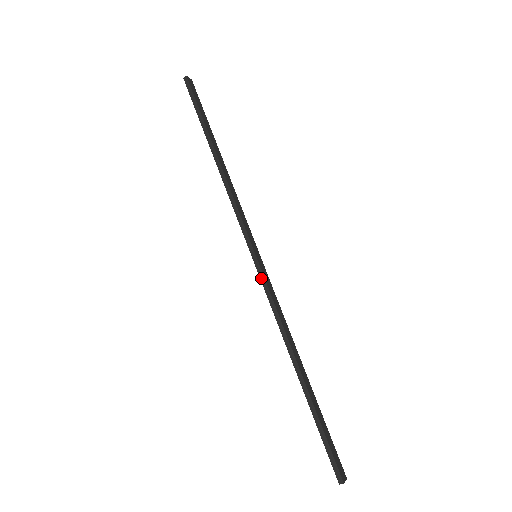
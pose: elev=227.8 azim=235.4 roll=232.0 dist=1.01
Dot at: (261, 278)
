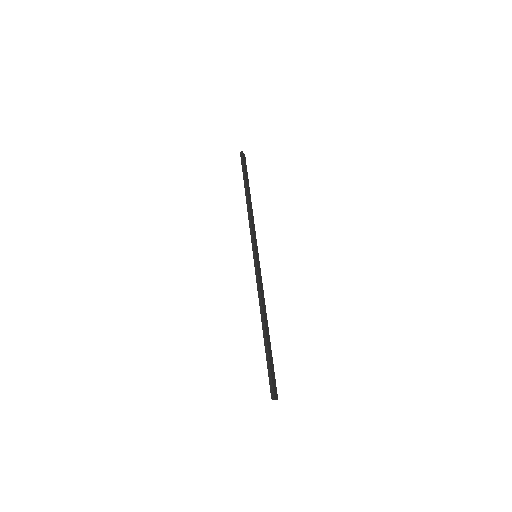
Dot at: (255, 268)
